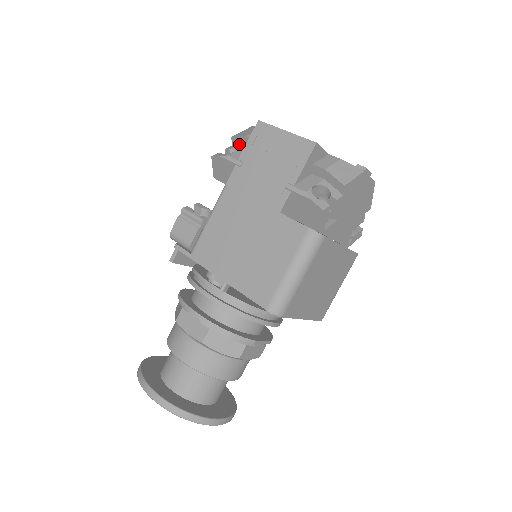
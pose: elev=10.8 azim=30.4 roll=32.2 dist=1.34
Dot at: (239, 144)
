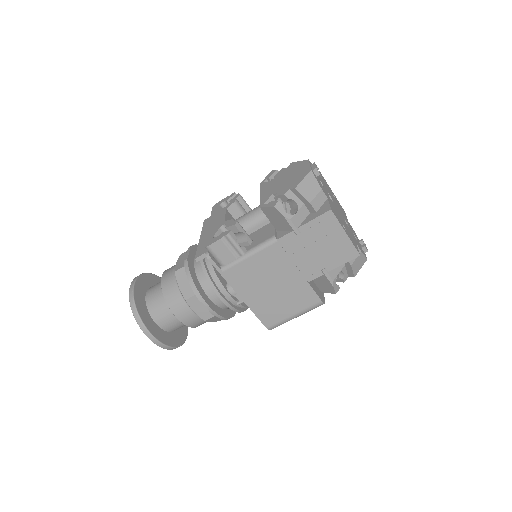
Dot at: (298, 196)
